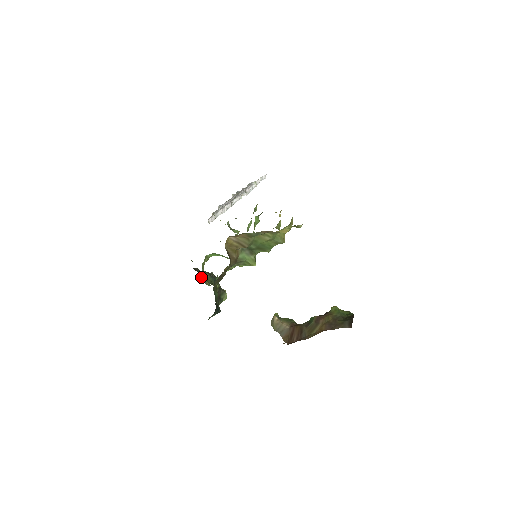
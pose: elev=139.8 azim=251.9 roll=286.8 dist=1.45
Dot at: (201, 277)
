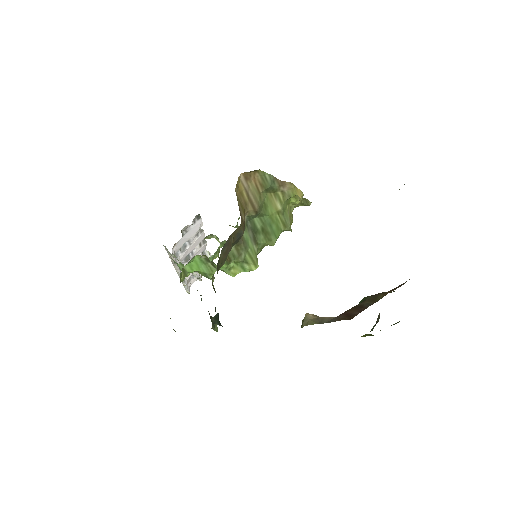
Dot at: occluded
